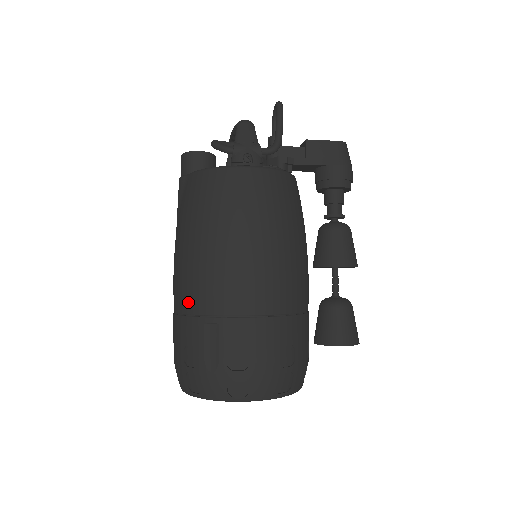
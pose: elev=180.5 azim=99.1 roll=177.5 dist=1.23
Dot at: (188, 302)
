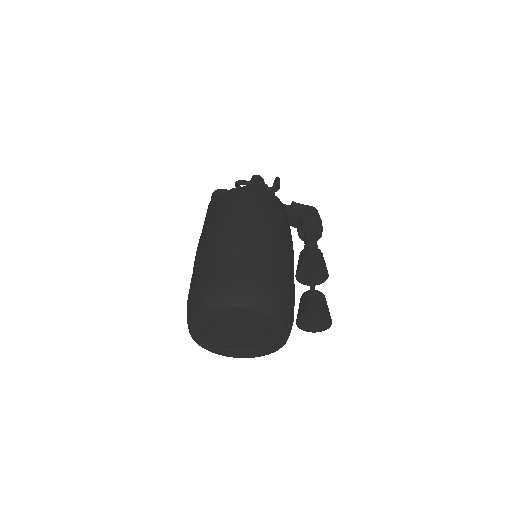
Dot at: (211, 250)
